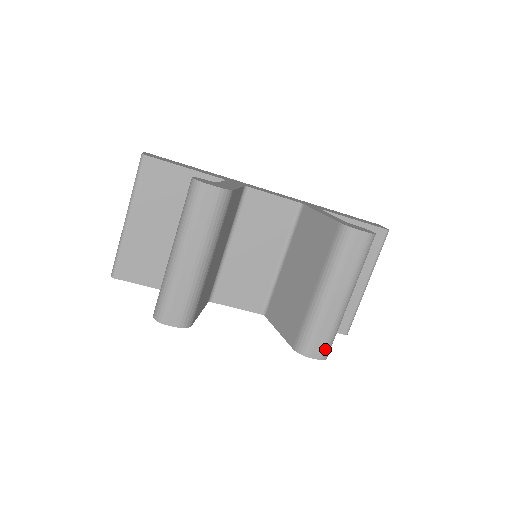
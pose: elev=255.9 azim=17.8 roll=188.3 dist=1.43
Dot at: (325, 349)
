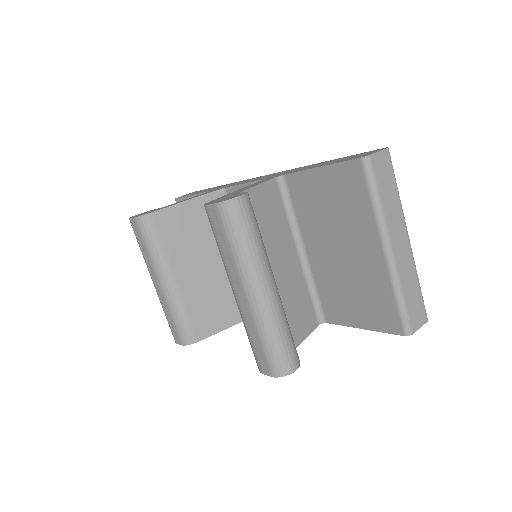
Dot at: (269, 362)
